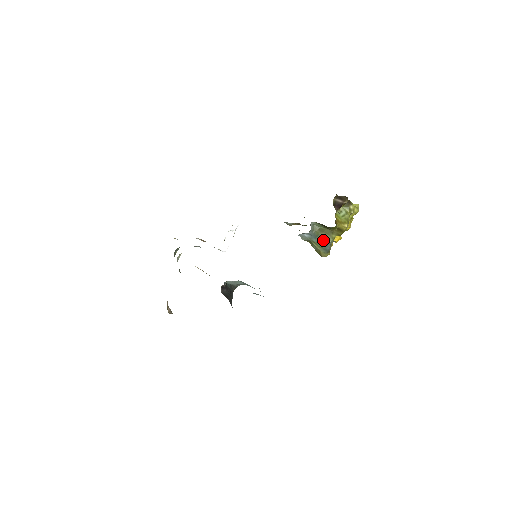
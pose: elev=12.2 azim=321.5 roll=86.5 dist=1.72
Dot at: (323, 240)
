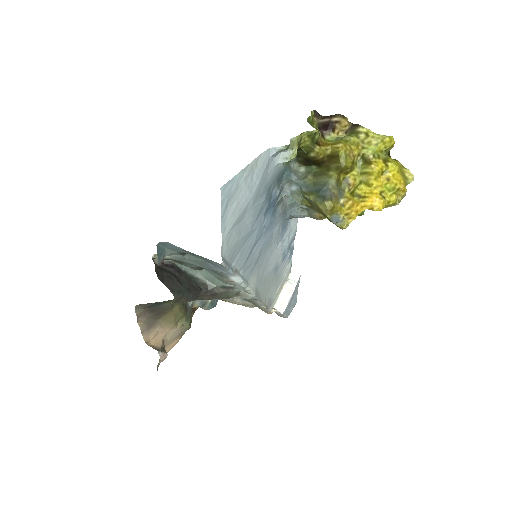
Dot at: (318, 186)
